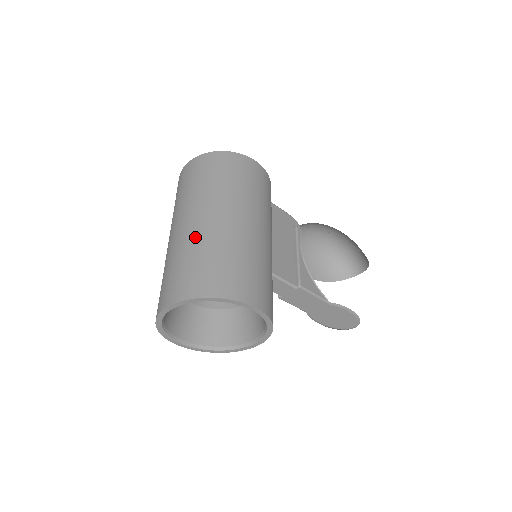
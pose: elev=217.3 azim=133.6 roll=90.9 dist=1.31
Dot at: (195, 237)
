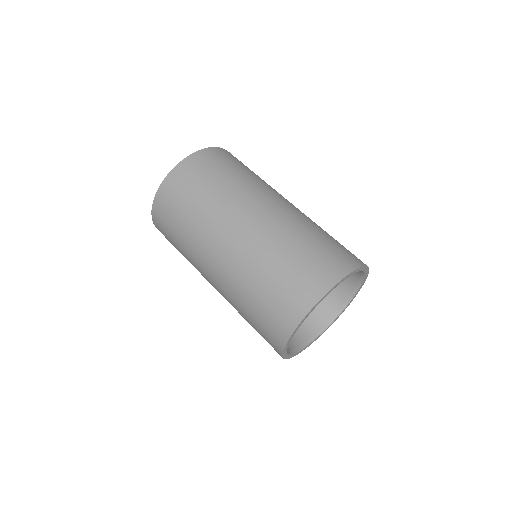
Dot at: (287, 224)
